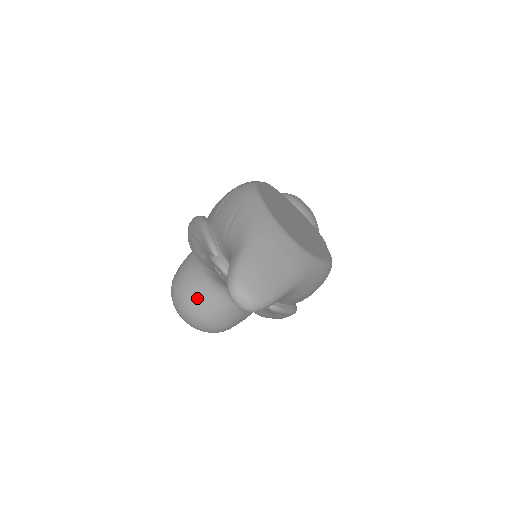
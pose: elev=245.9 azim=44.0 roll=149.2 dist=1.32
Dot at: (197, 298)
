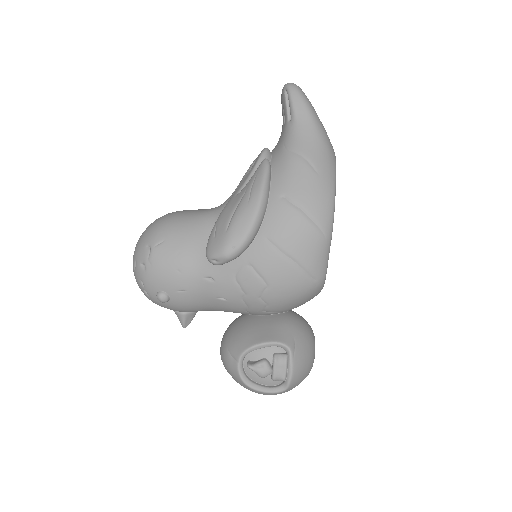
Dot at: occluded
